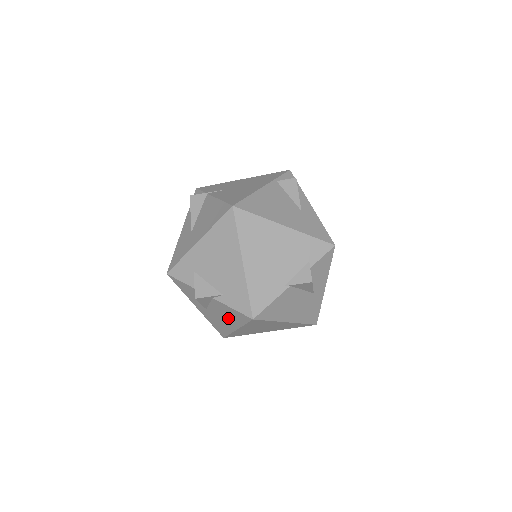
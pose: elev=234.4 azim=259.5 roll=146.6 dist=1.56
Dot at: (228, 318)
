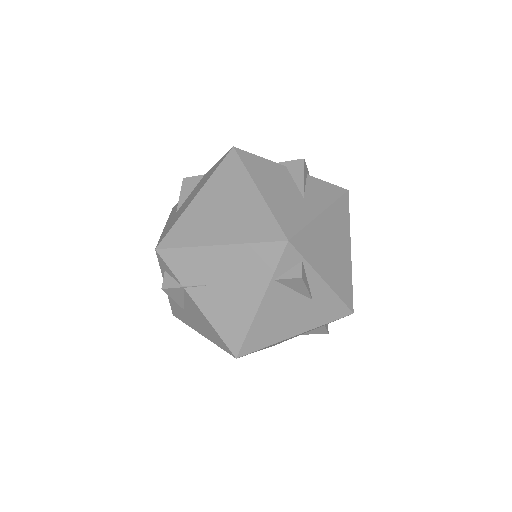
Dot at: occluded
